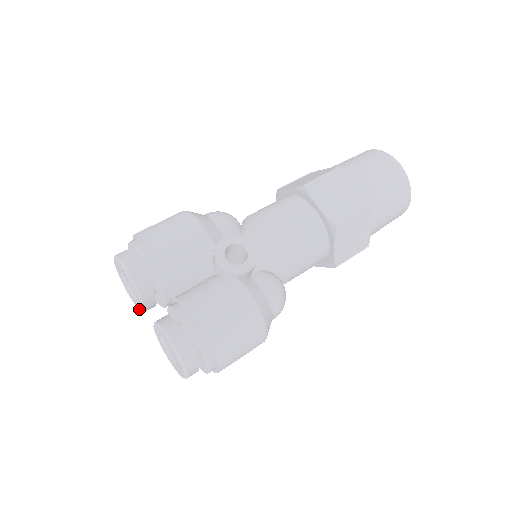
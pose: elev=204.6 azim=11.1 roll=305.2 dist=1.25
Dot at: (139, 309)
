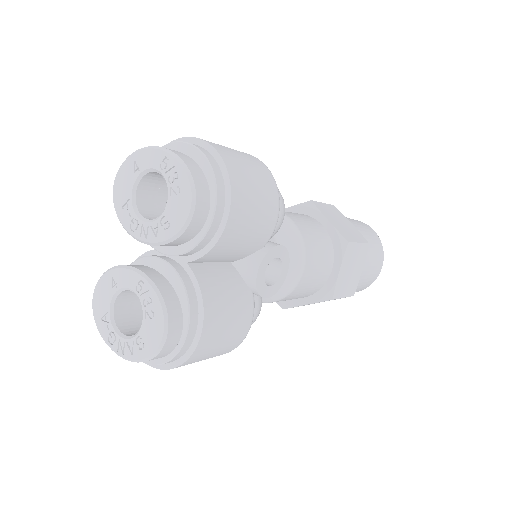
Dot at: (119, 217)
